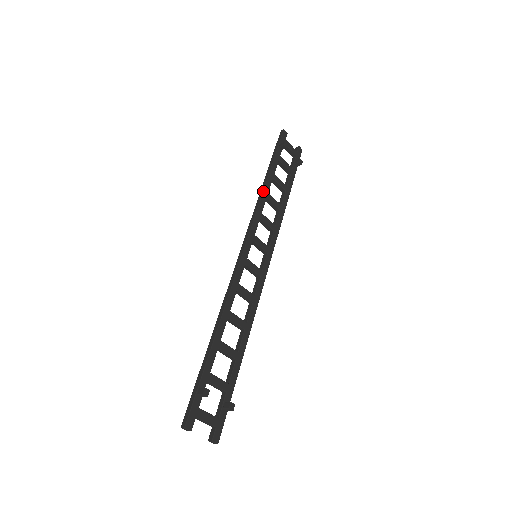
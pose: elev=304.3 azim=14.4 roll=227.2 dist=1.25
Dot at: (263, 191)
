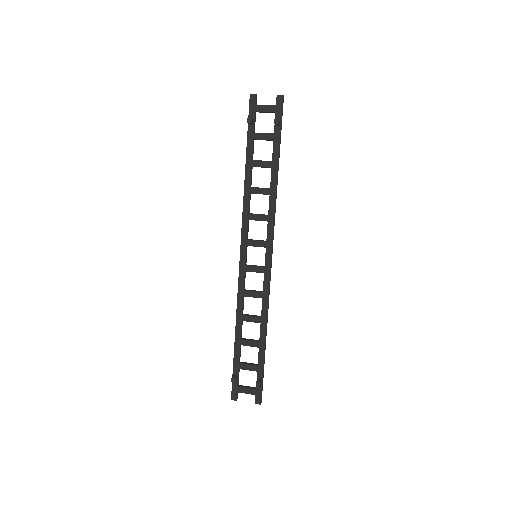
Dot at: (244, 190)
